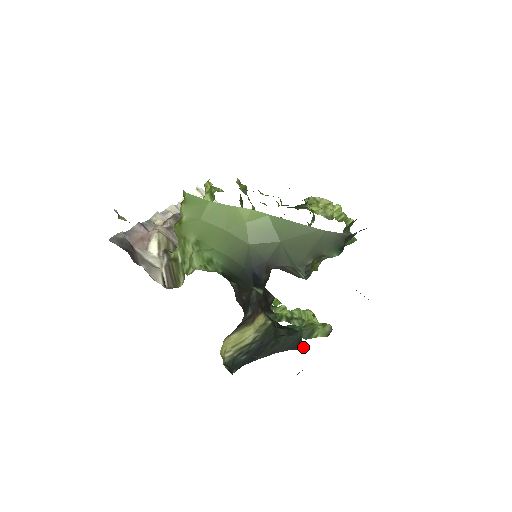
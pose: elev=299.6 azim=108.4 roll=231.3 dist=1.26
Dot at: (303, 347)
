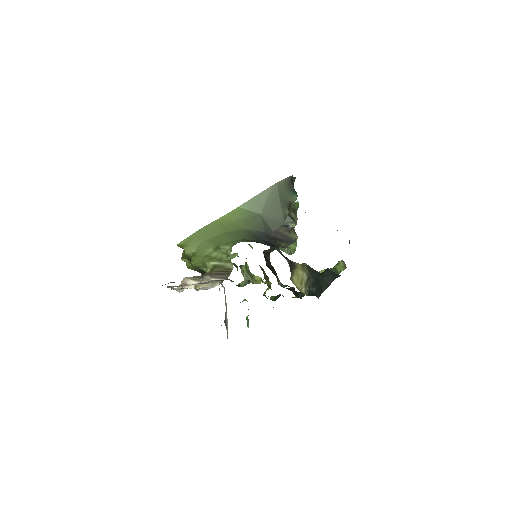
Dot at: (340, 275)
